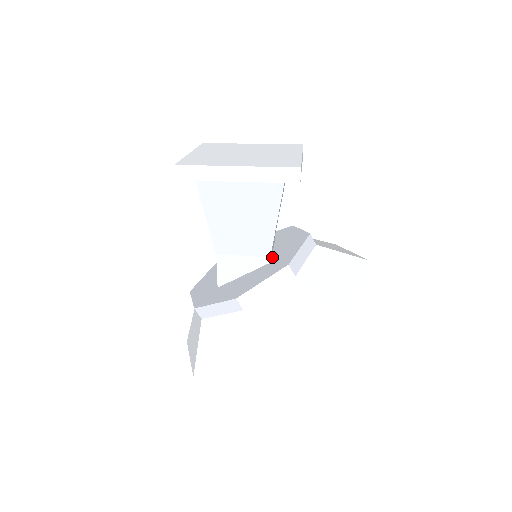
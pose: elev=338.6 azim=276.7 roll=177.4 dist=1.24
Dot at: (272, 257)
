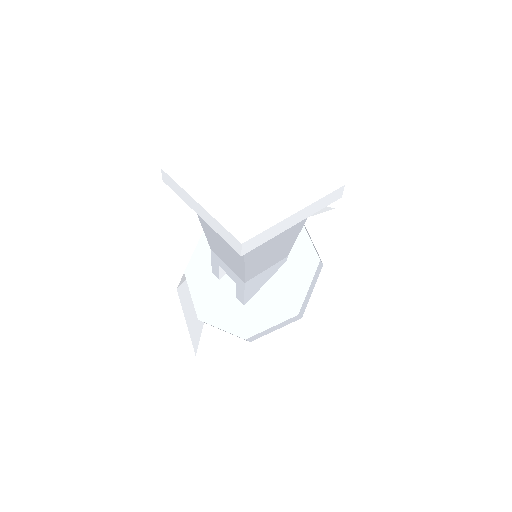
Dot at: occluded
